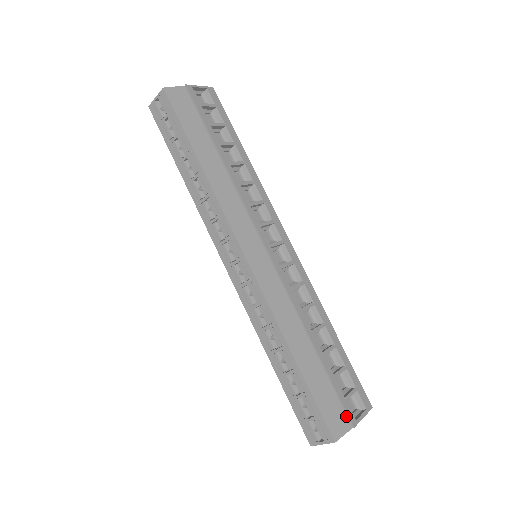
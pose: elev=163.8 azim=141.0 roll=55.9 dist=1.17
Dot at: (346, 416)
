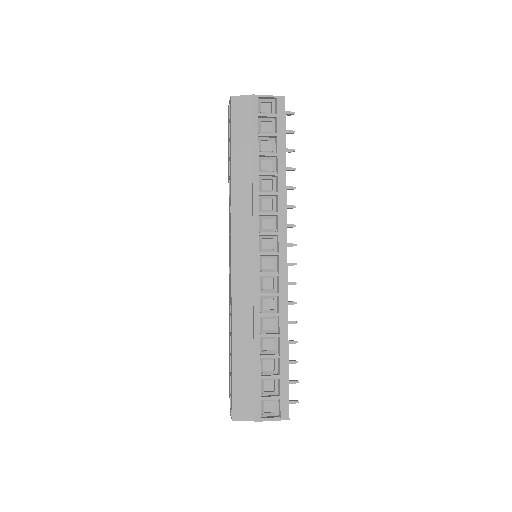
Dot at: (254, 410)
